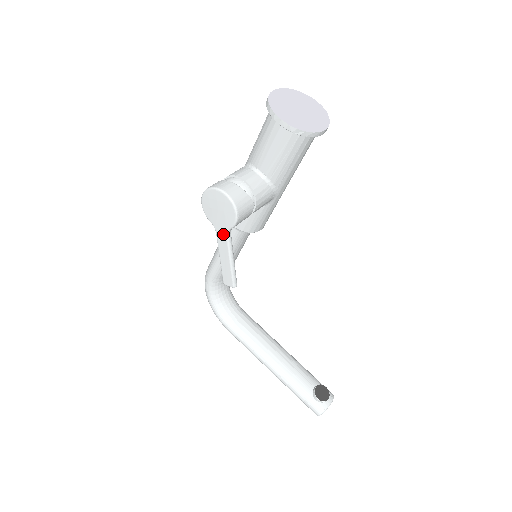
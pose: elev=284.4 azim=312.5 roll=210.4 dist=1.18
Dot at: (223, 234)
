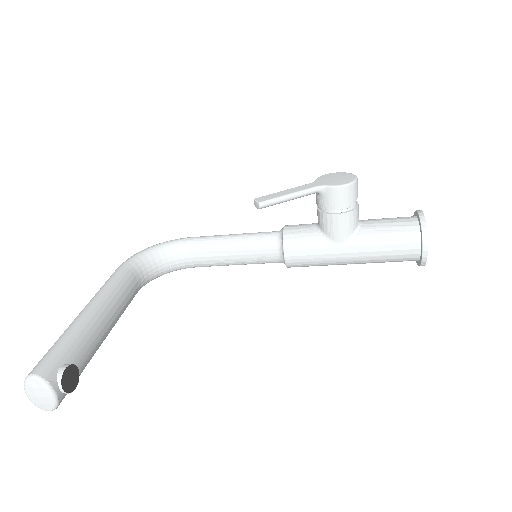
Dot at: (315, 185)
